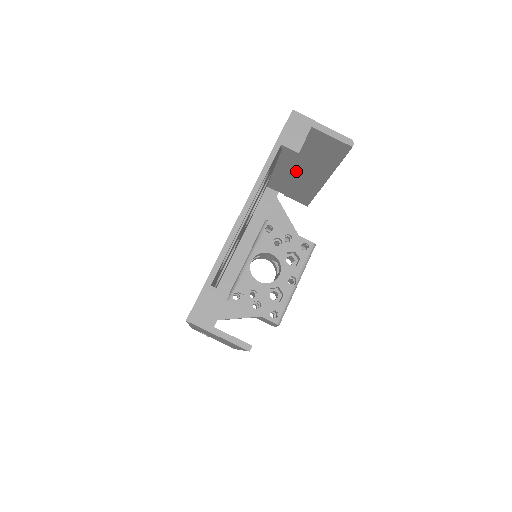
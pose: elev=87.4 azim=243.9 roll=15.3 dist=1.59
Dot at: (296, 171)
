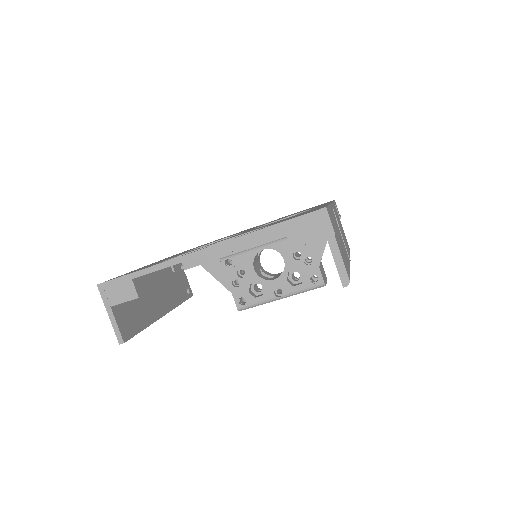
Dot at: occluded
